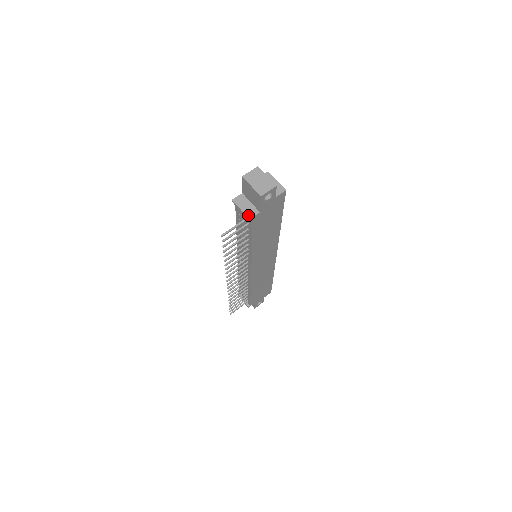
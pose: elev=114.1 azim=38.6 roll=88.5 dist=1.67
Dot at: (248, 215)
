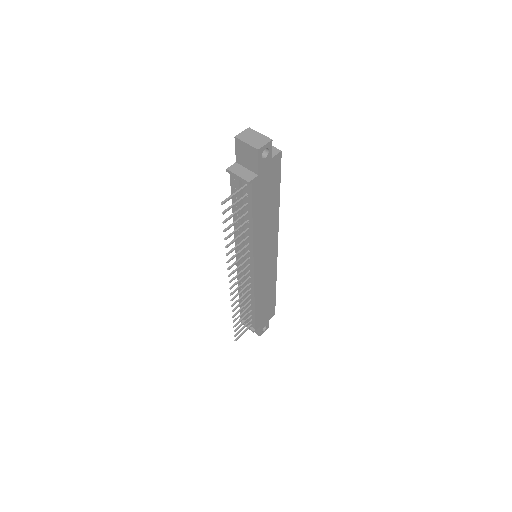
Dot at: (246, 179)
